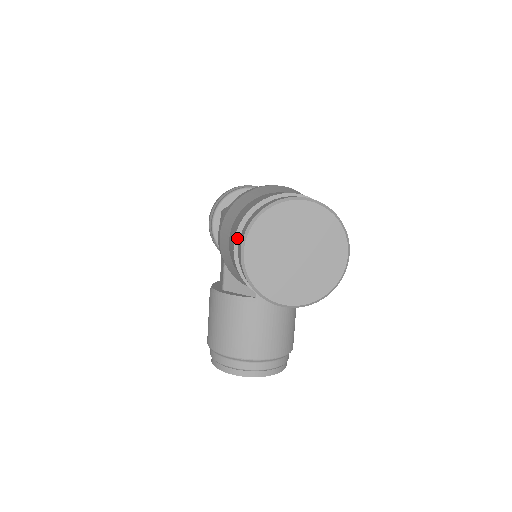
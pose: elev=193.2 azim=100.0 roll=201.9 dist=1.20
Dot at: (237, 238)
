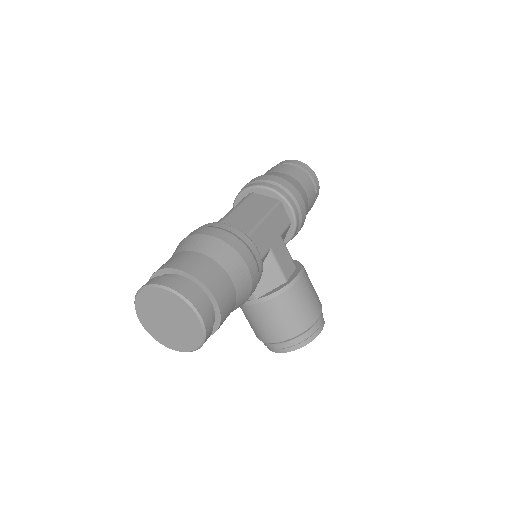
Dot at: occluded
